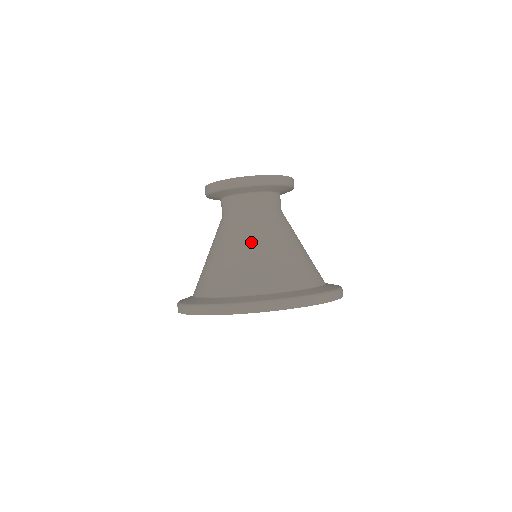
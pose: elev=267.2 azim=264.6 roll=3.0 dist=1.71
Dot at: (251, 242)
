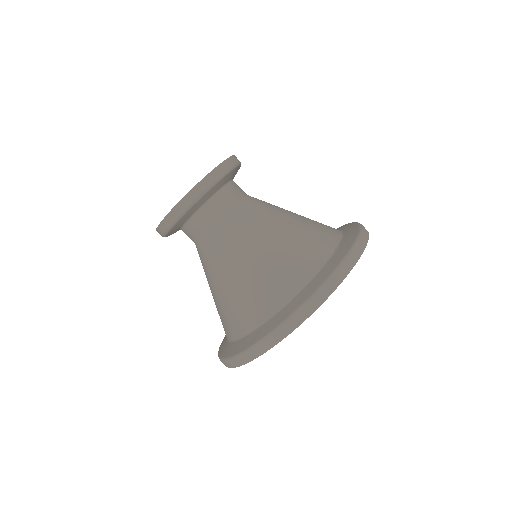
Dot at: (236, 259)
